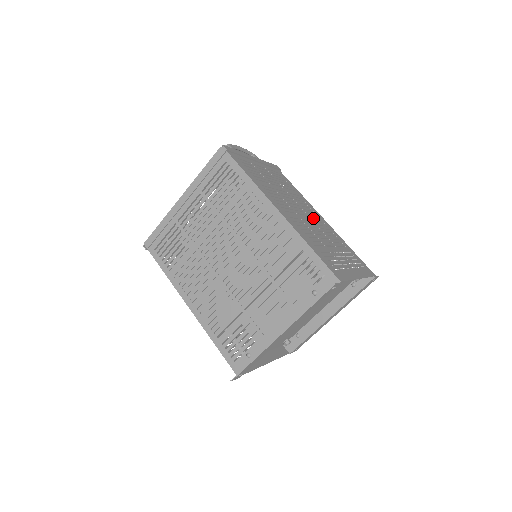
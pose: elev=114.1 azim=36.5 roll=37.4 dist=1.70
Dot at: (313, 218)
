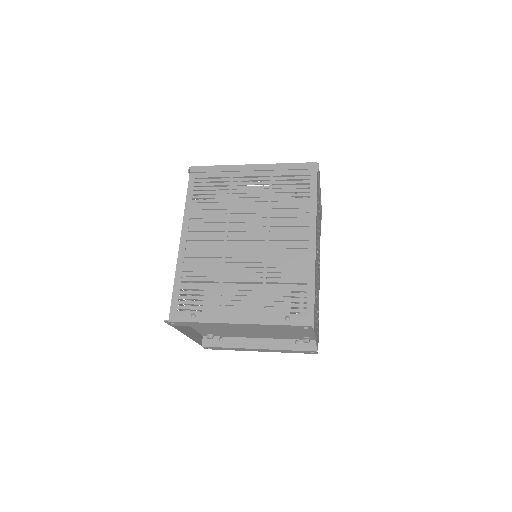
Dot at: occluded
